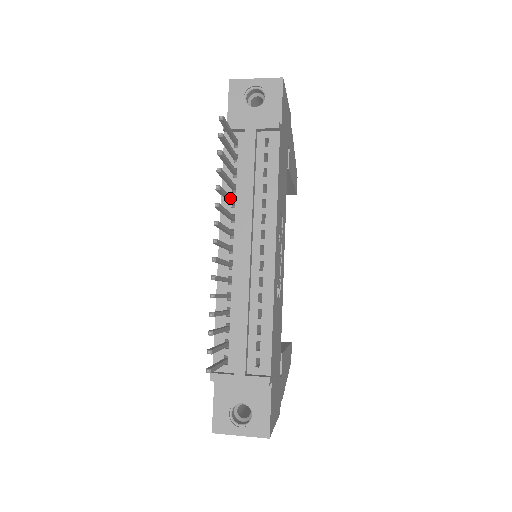
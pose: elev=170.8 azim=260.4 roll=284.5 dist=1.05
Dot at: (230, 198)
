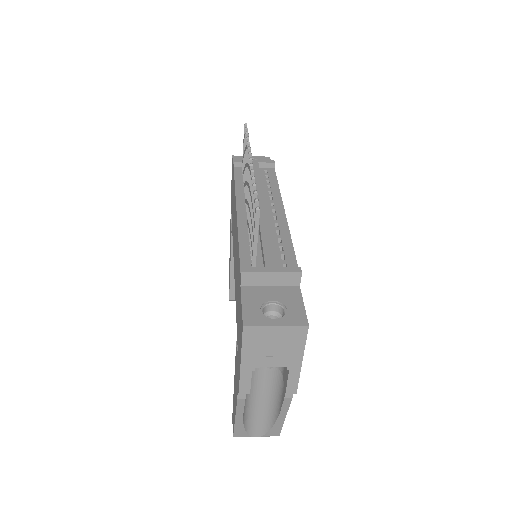
Dot at: occluded
